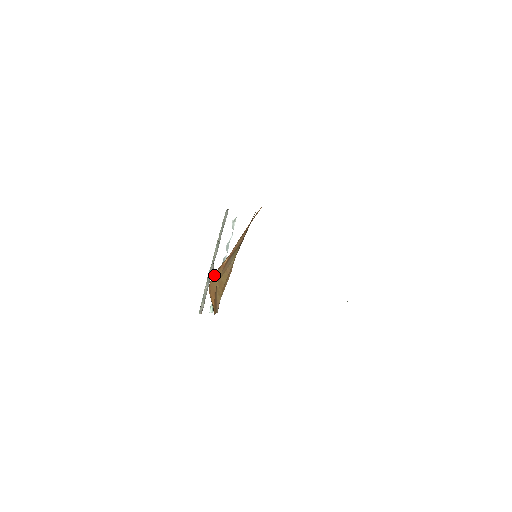
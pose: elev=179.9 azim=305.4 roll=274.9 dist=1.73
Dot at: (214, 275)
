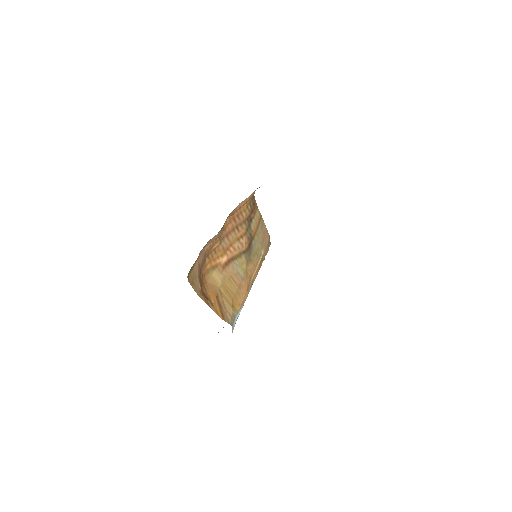
Dot at: (212, 274)
